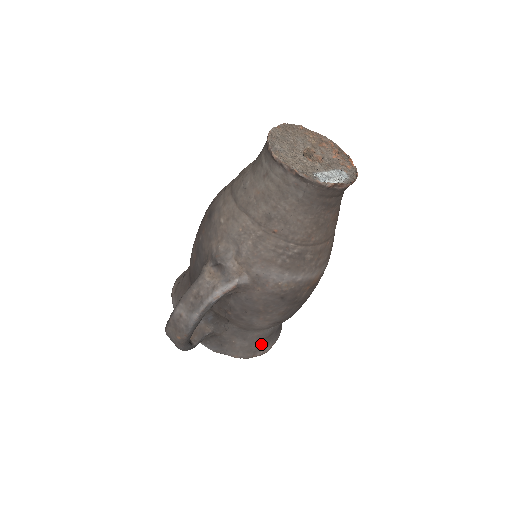
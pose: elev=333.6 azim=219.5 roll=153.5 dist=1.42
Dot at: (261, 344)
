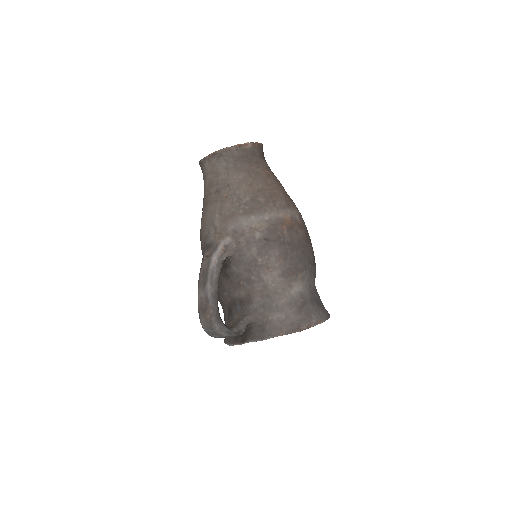
Dot at: (300, 315)
